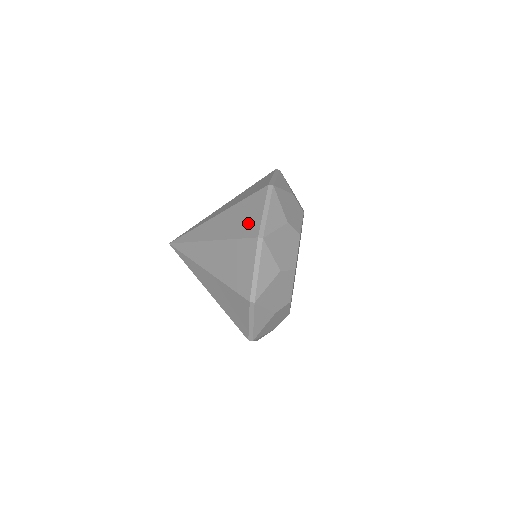
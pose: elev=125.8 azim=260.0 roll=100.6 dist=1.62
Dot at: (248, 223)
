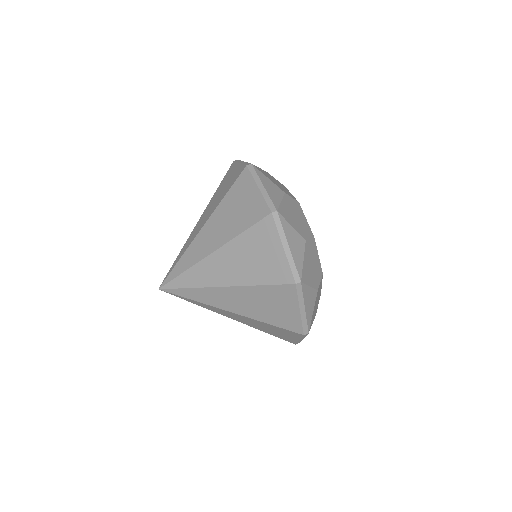
Dot at: (249, 209)
